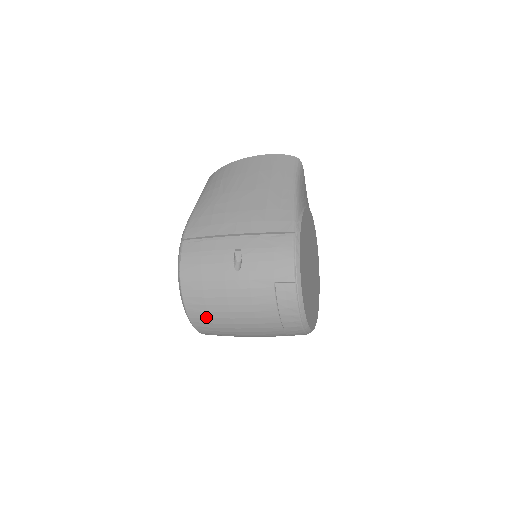
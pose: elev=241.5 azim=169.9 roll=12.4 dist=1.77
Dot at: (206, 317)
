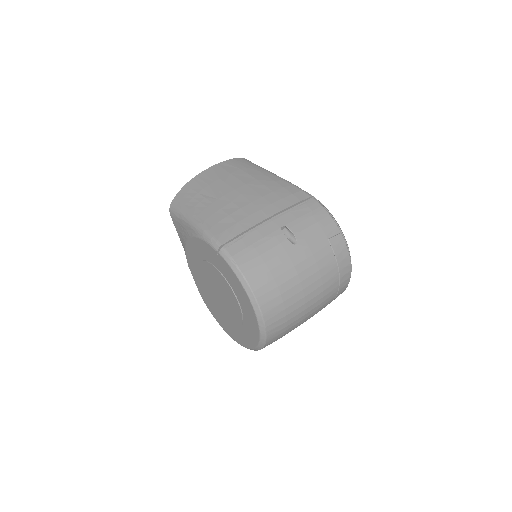
Dot at: (282, 310)
